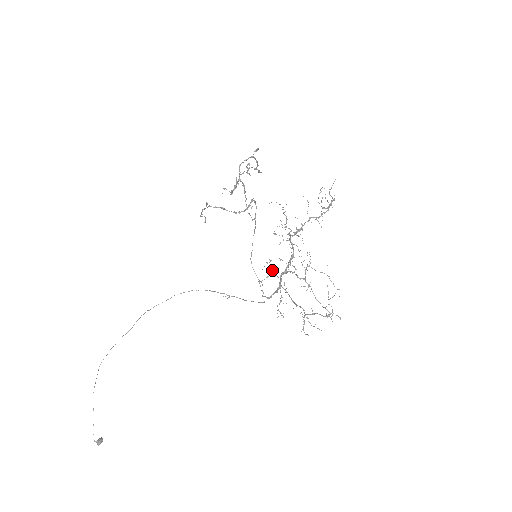
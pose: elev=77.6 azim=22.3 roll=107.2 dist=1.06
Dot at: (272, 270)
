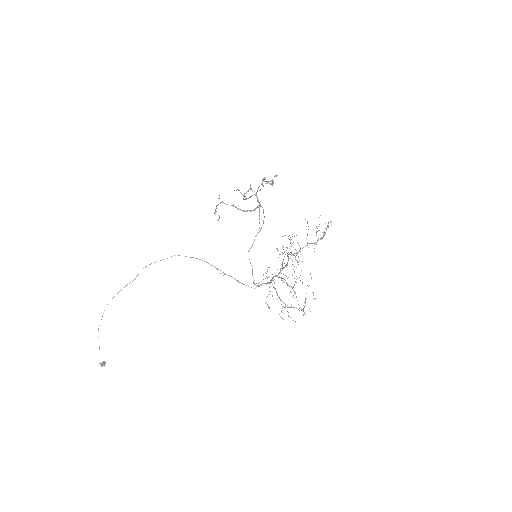
Dot at: (269, 276)
